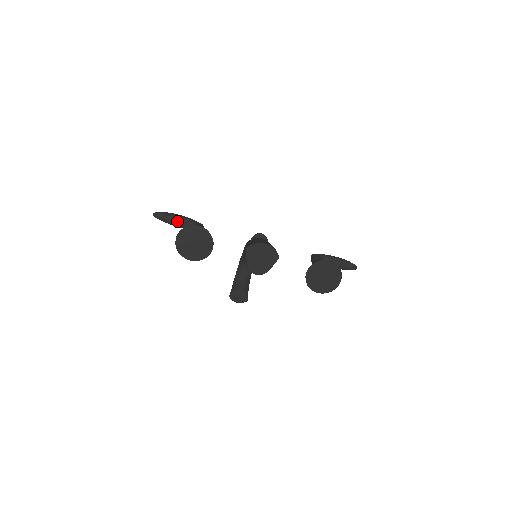
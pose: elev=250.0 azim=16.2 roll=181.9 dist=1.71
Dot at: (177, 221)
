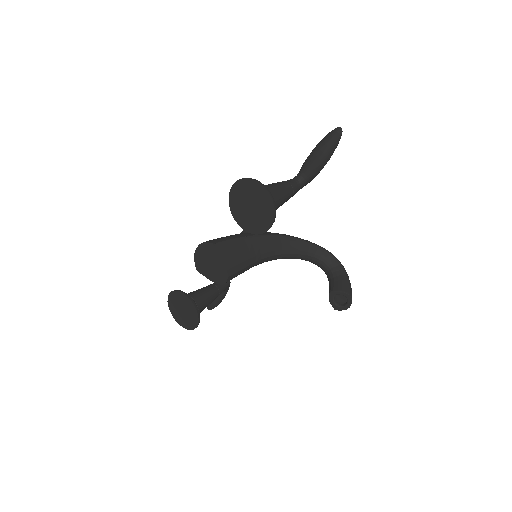
Dot at: occluded
